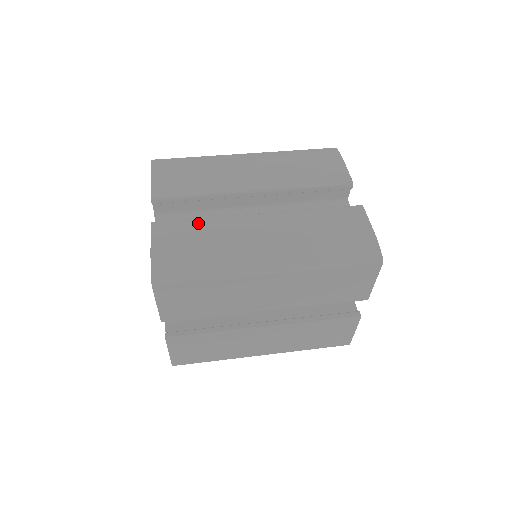
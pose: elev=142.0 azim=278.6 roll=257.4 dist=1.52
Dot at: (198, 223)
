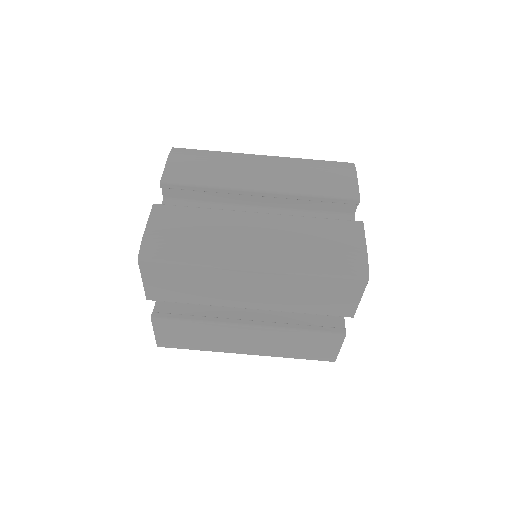
Dot at: (197, 211)
